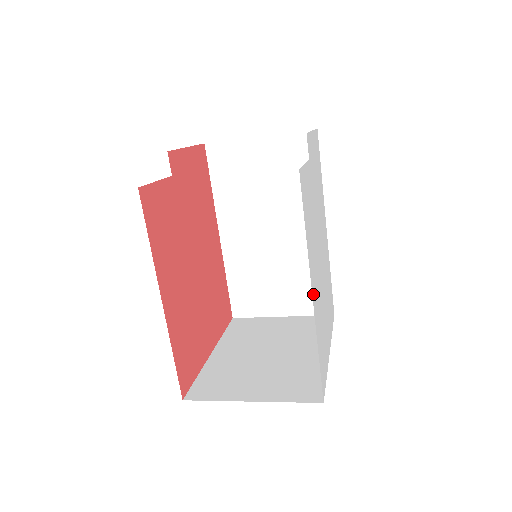
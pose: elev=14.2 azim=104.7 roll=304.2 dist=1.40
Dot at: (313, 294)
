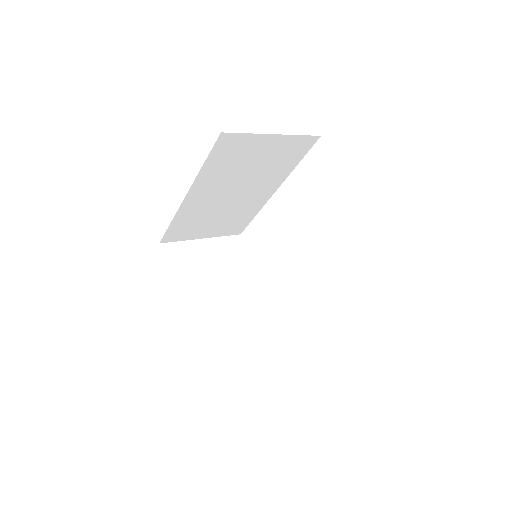
Dot at: occluded
